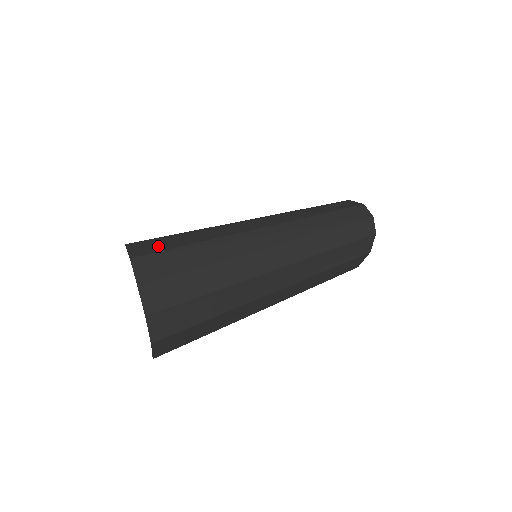
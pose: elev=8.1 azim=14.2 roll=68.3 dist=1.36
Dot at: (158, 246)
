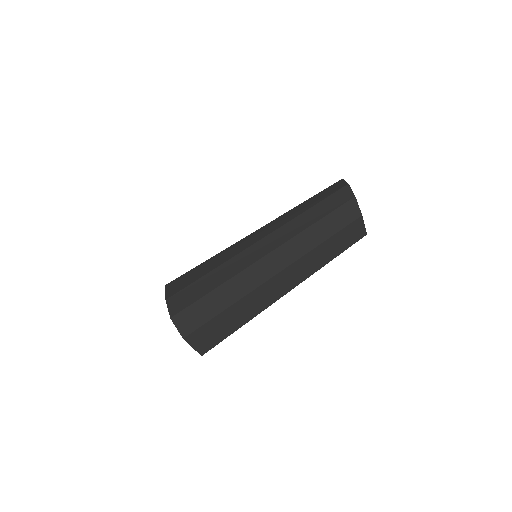
Dot at: occluded
